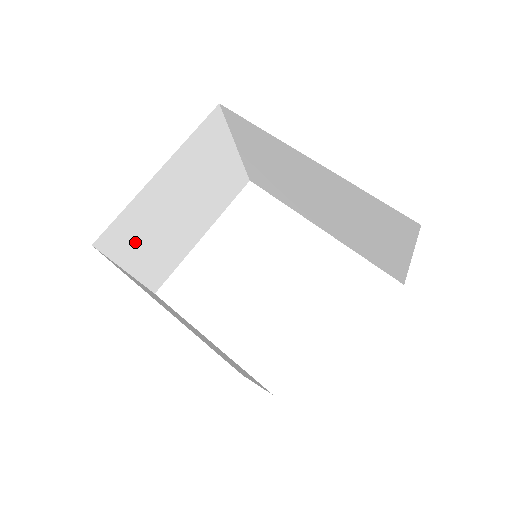
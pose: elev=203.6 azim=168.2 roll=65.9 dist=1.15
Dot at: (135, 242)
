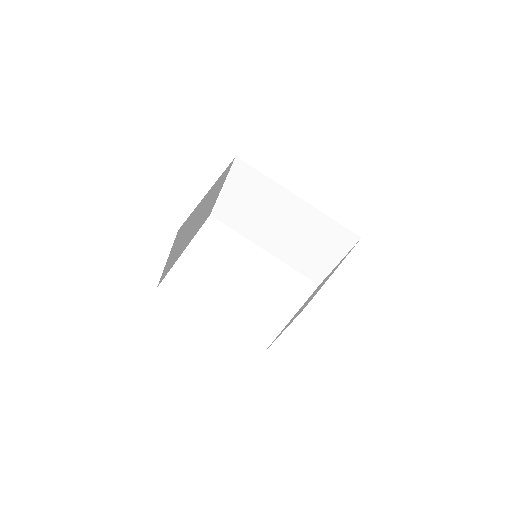
Dot at: (180, 238)
